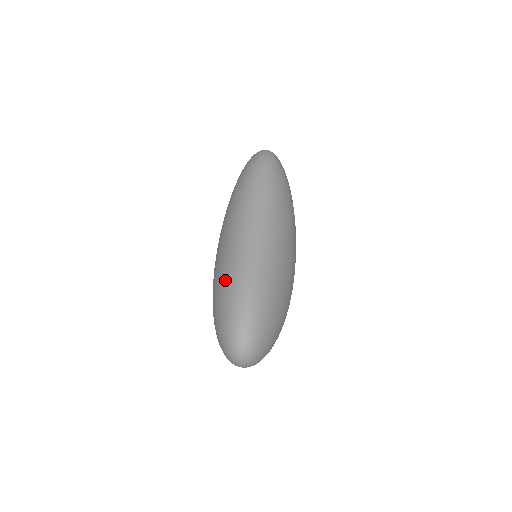
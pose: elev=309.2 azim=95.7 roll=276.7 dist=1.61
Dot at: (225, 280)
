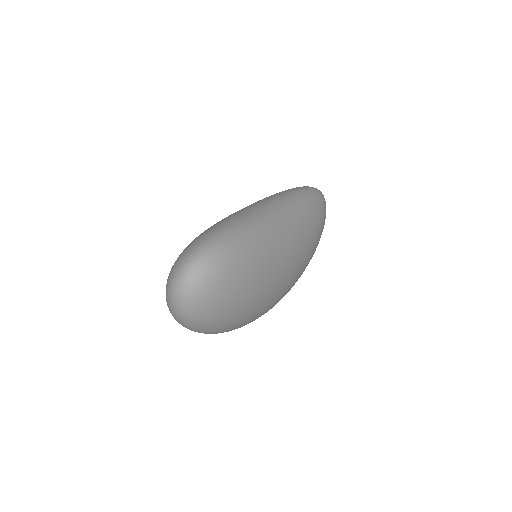
Dot at: (218, 222)
